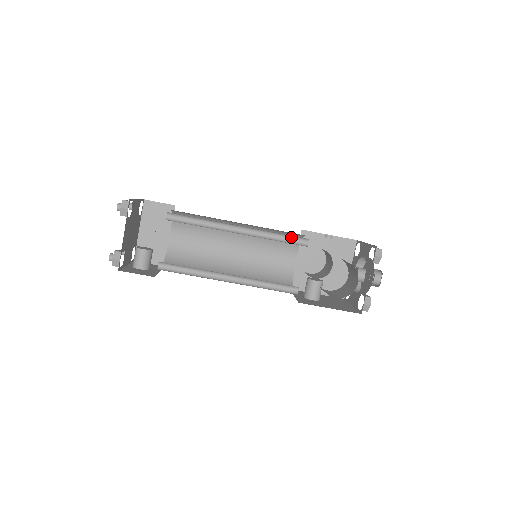
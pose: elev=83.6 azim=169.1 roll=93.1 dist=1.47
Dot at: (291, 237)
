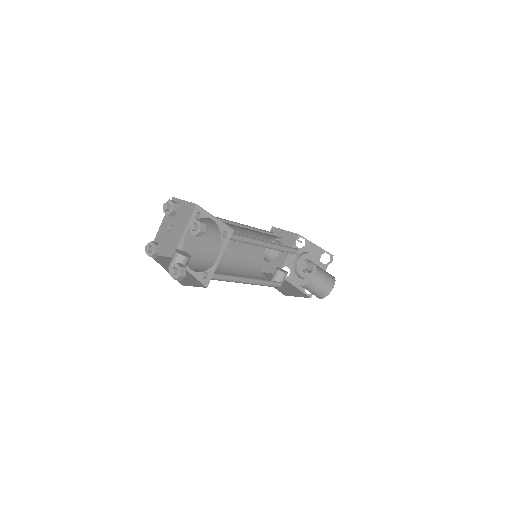
Dot at: (291, 248)
